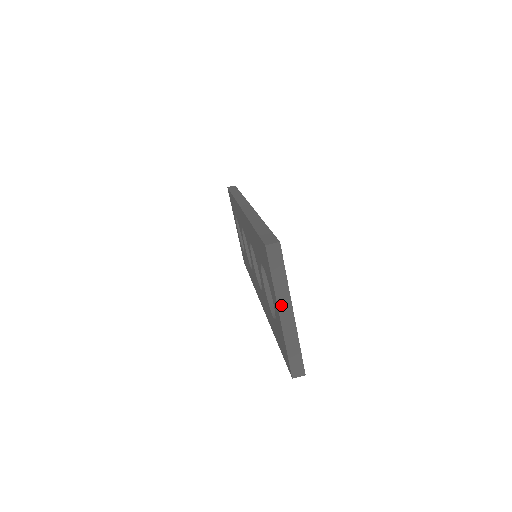
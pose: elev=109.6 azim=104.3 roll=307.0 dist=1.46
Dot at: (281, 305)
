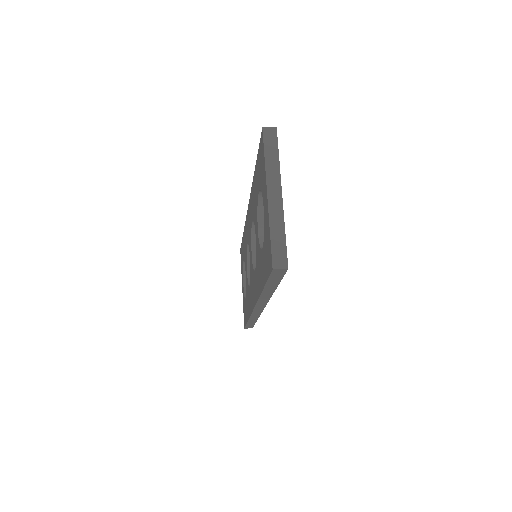
Dot at: (270, 185)
